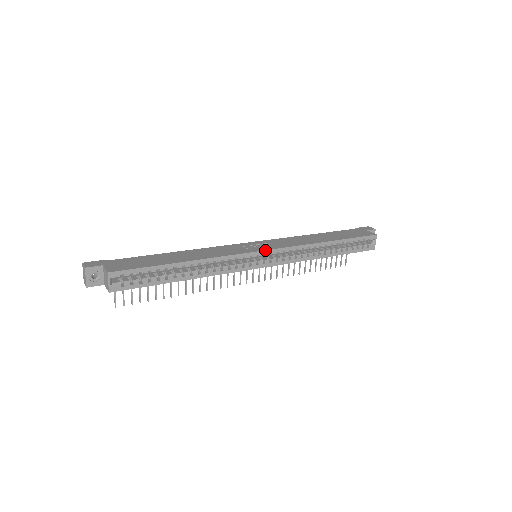
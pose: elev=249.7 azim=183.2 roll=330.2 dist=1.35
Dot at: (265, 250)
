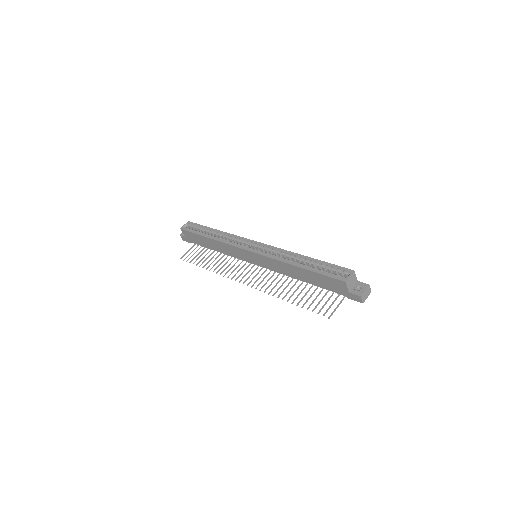
Dot at: (257, 242)
